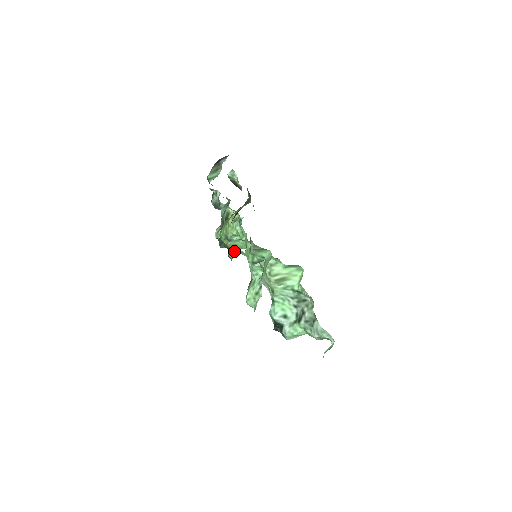
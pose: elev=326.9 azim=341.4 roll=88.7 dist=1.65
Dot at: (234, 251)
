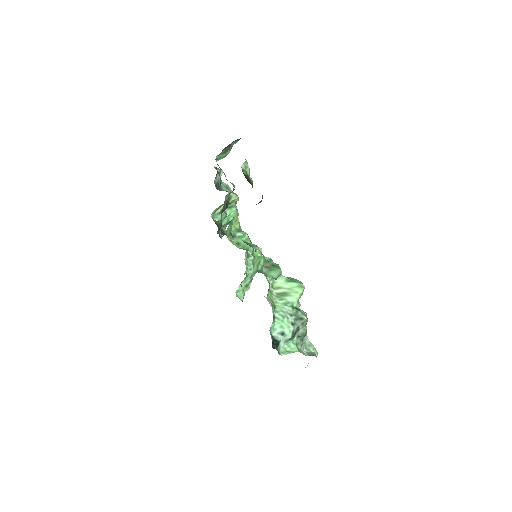
Dot at: occluded
